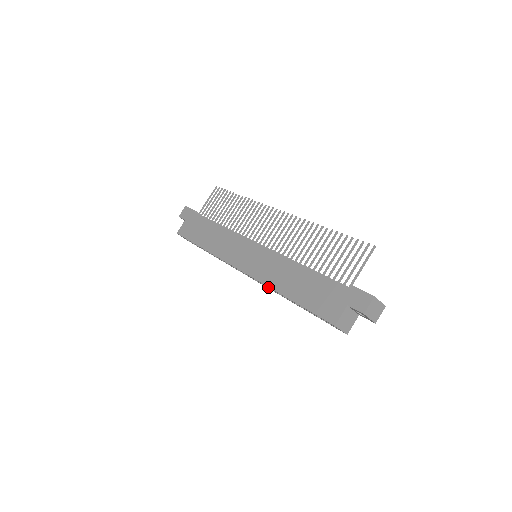
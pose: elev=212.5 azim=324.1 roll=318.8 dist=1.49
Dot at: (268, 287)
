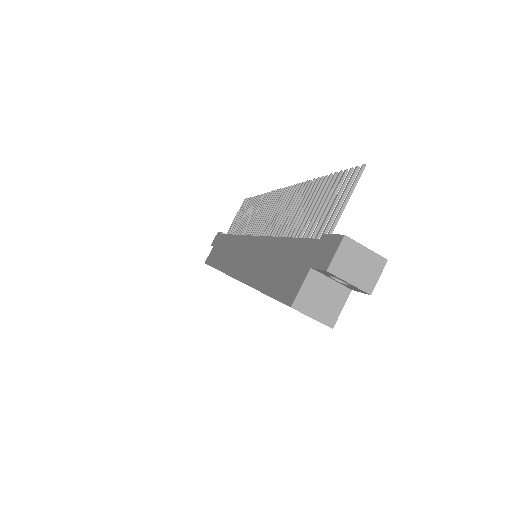
Dot at: occluded
